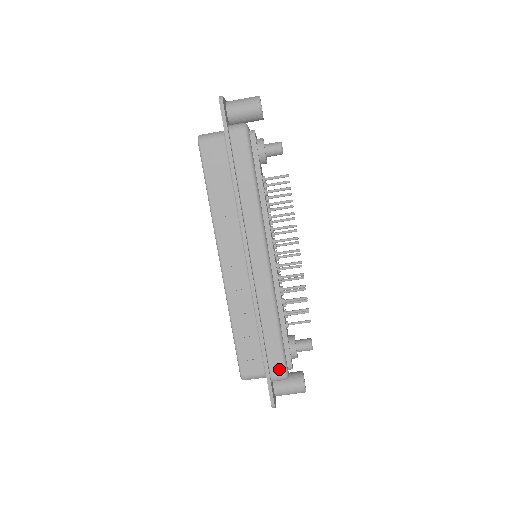
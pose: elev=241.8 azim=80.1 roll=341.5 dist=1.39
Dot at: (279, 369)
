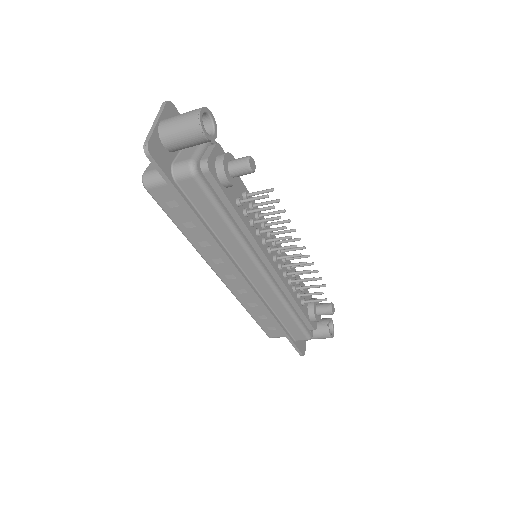
Dot at: (301, 337)
